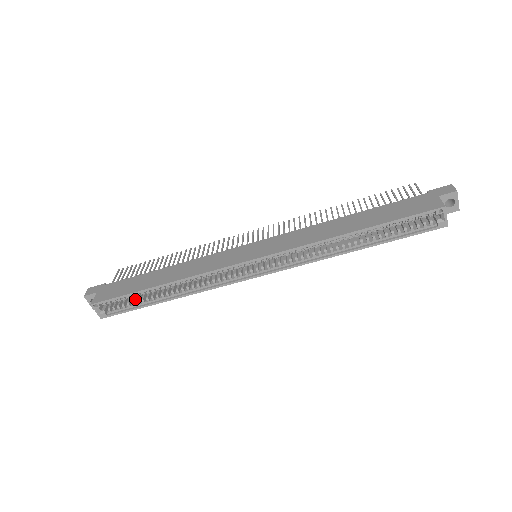
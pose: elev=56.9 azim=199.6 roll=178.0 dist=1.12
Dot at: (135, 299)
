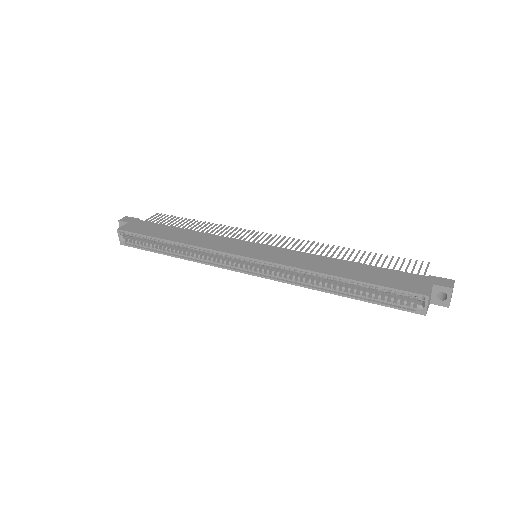
Dot at: (151, 242)
